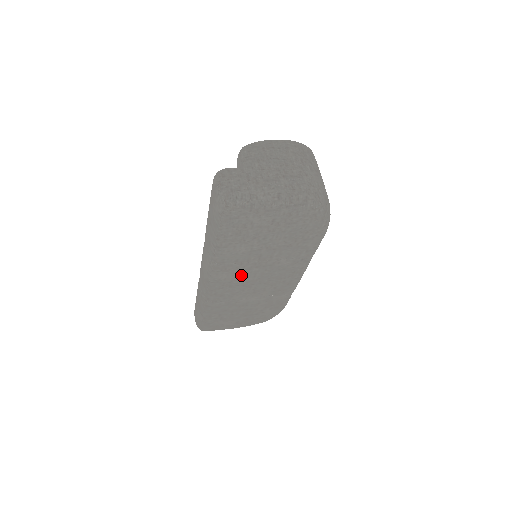
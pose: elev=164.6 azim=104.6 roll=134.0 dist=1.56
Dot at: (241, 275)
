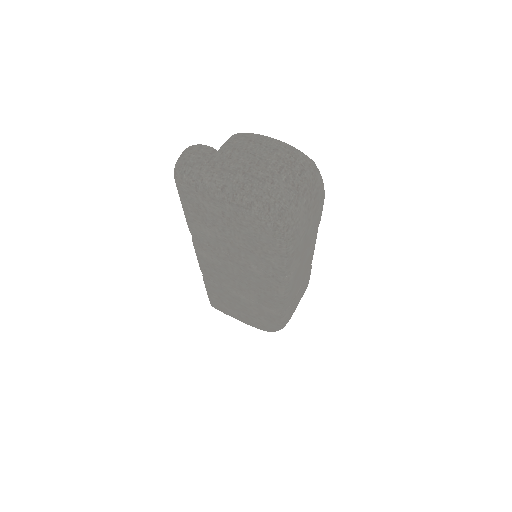
Dot at: (220, 262)
